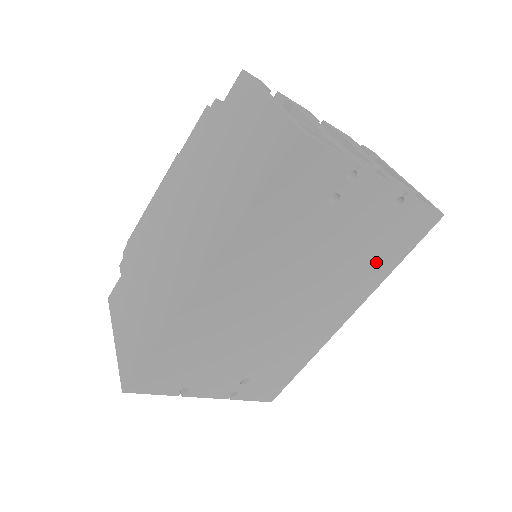
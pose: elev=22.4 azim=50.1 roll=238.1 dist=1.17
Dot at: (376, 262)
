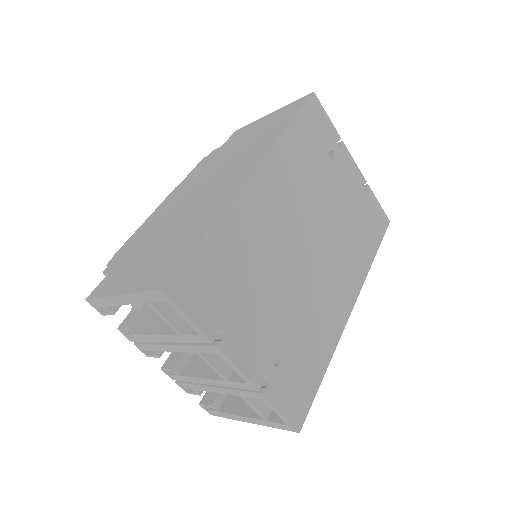
Dot at: (361, 242)
